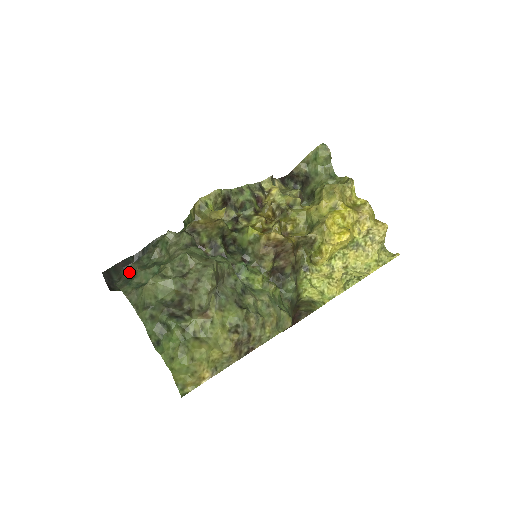
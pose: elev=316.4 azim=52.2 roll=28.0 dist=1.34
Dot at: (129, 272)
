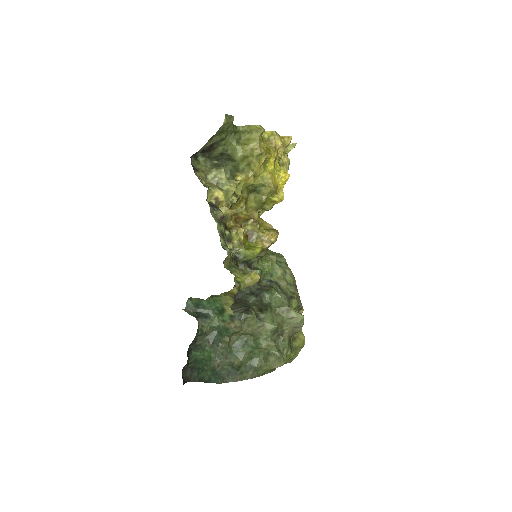
Dot at: (223, 368)
